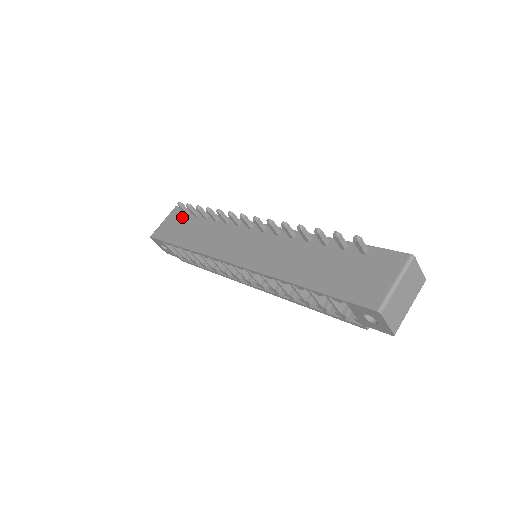
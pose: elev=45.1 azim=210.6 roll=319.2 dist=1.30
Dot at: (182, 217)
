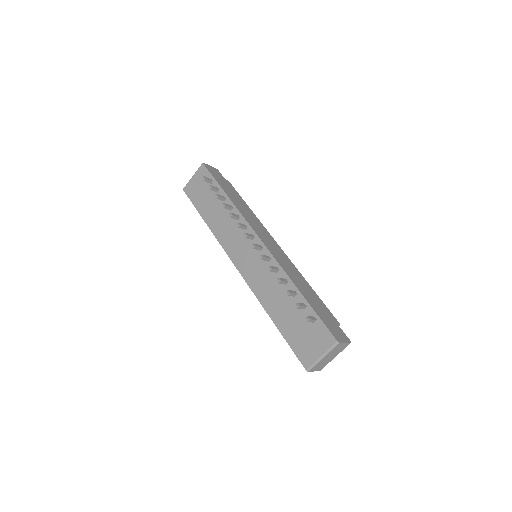
Dot at: (207, 183)
